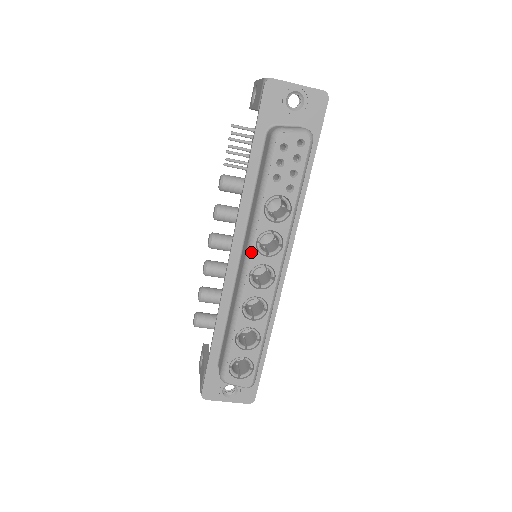
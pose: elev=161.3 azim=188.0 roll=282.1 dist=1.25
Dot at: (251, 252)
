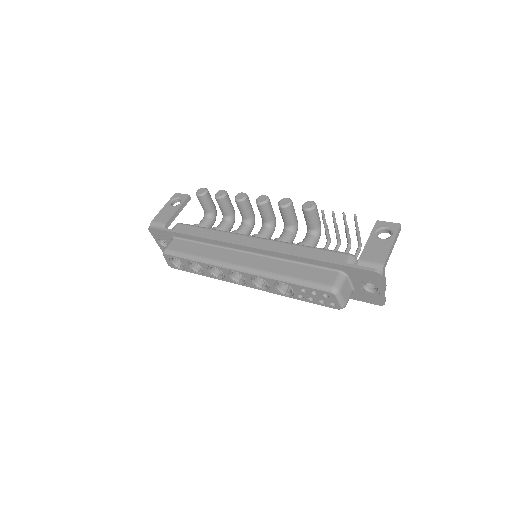
Dot at: (249, 273)
